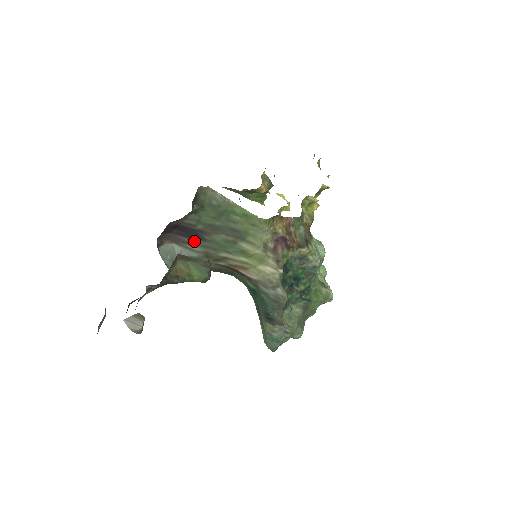
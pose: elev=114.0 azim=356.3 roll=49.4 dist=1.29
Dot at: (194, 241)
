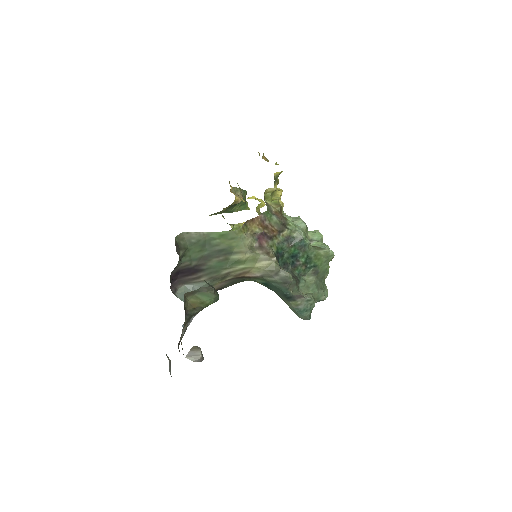
Dot at: (197, 275)
